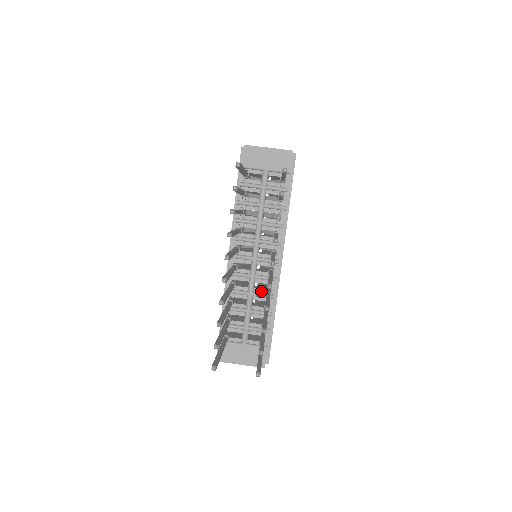
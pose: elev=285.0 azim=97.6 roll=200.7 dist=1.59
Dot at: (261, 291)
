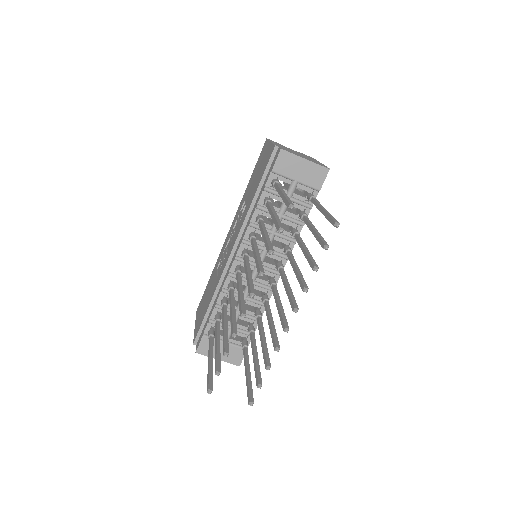
Dot at: (256, 297)
